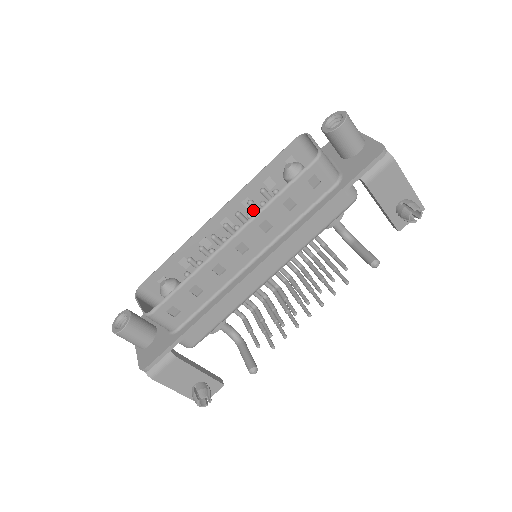
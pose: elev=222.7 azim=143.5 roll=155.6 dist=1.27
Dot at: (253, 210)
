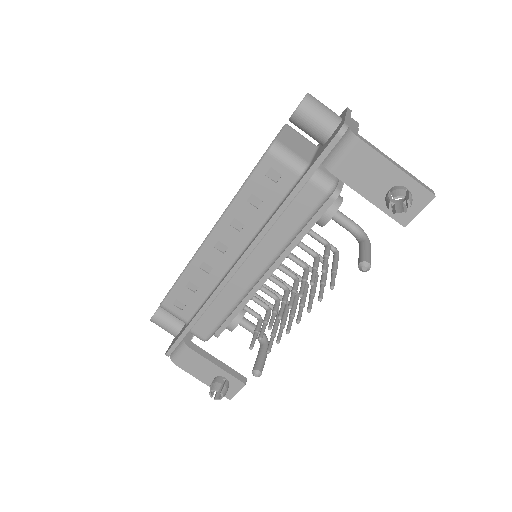
Dot at: occluded
